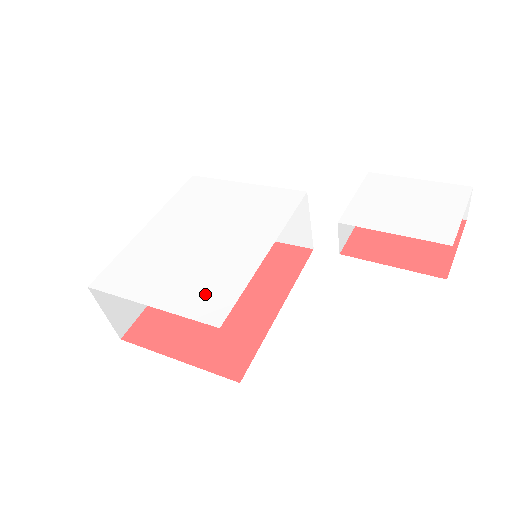
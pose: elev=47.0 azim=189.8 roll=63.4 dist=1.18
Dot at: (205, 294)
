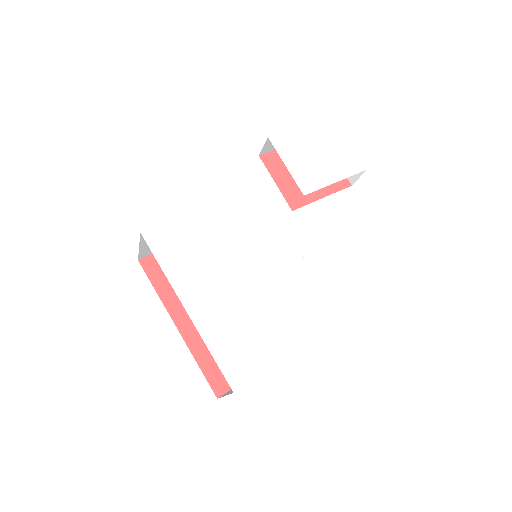
Dot at: (309, 312)
